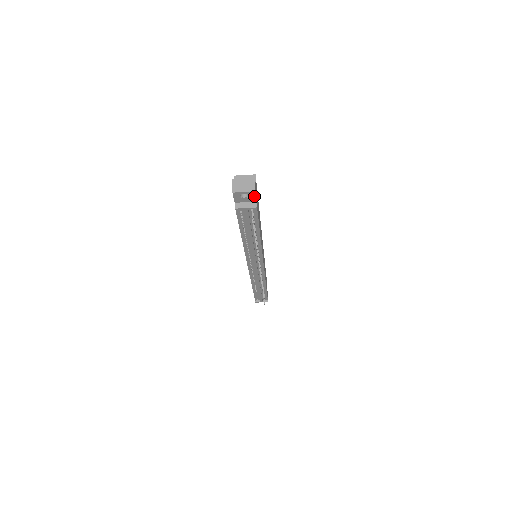
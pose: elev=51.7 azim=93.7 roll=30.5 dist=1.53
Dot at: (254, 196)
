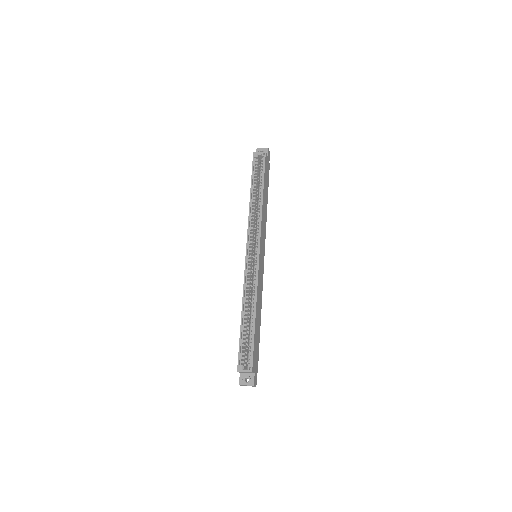
Dot at: (255, 380)
